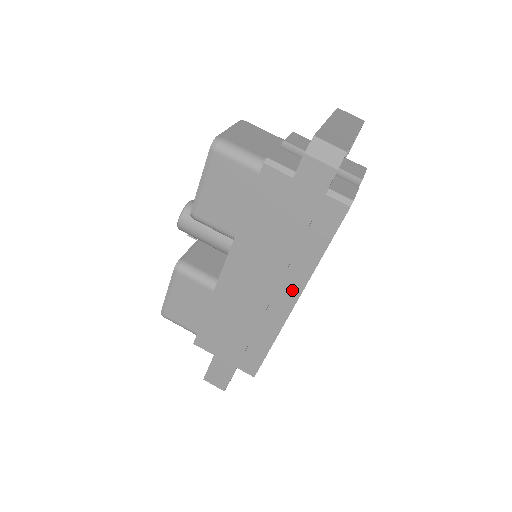
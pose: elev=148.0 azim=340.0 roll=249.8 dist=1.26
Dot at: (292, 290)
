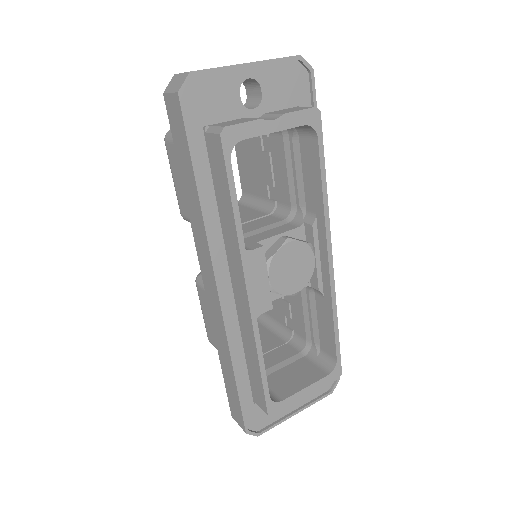
Dot at: (238, 271)
